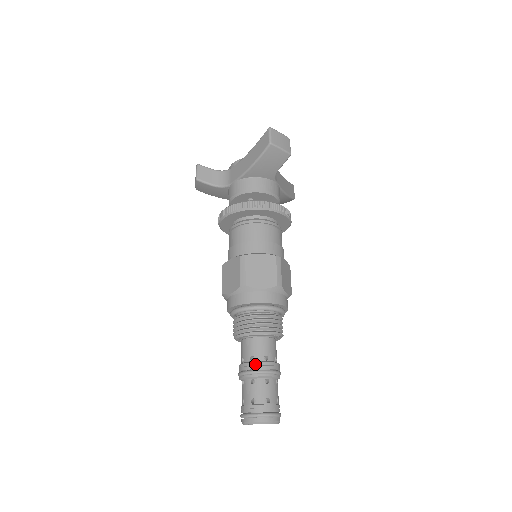
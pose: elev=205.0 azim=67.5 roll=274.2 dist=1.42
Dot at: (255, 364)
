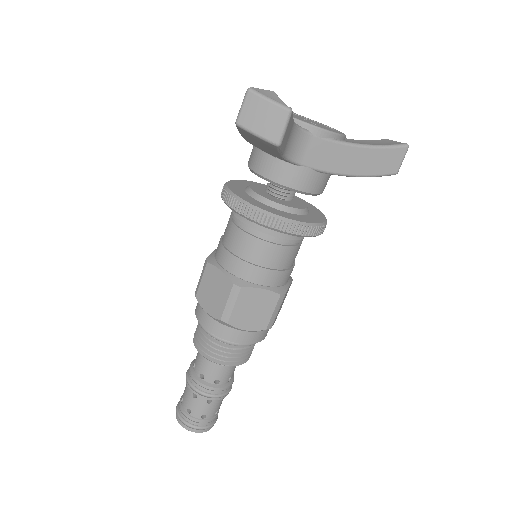
Dot at: (190, 374)
